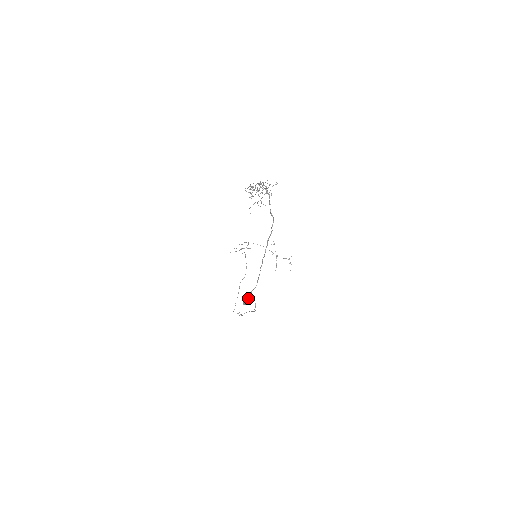
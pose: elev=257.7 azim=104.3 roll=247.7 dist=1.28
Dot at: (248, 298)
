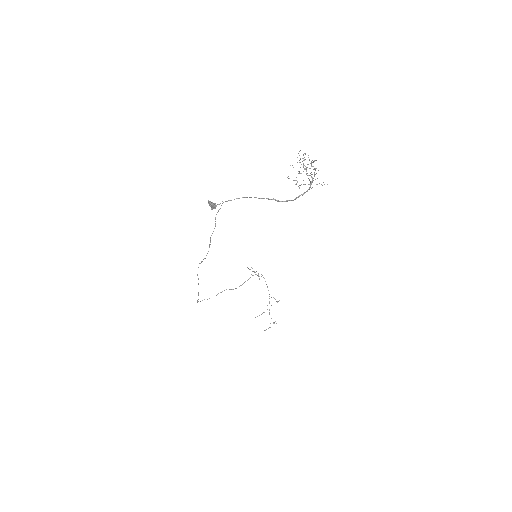
Dot at: (216, 206)
